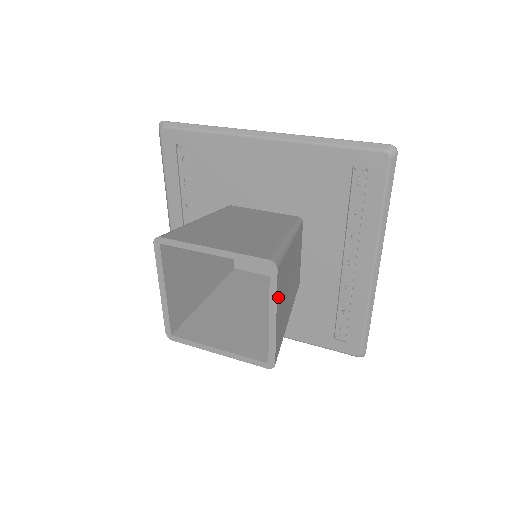
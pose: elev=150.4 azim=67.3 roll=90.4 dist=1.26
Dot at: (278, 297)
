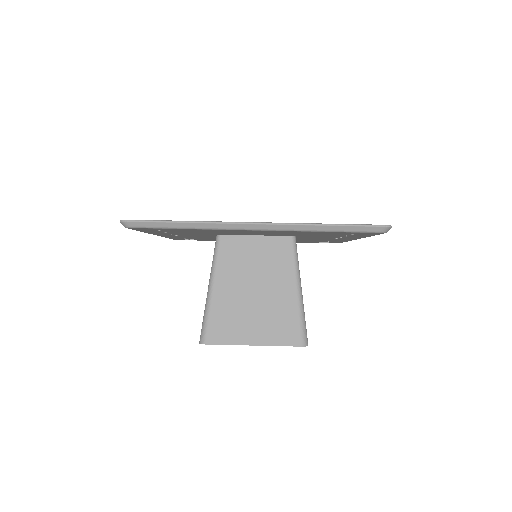
Dot at: occluded
